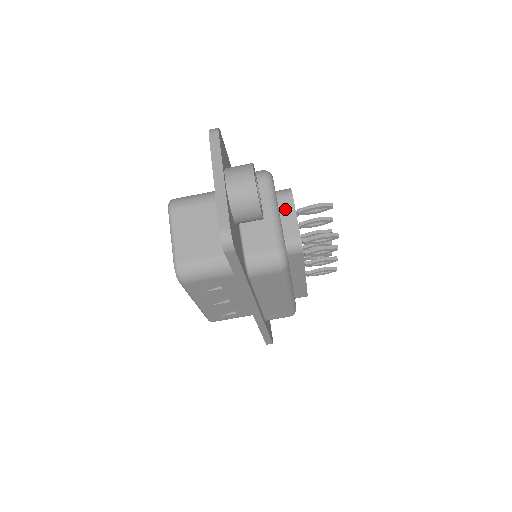
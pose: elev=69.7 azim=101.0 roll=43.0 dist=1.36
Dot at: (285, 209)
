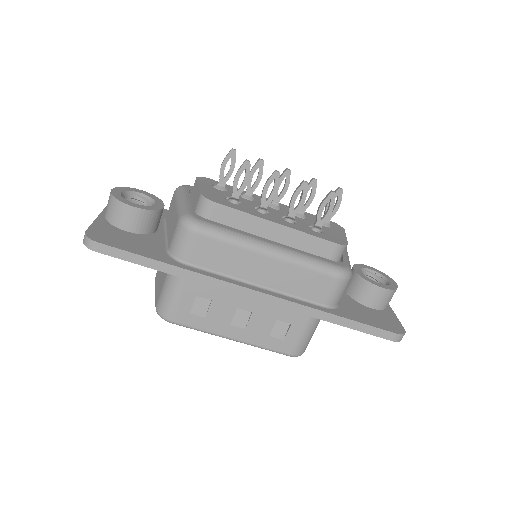
Dot at: (194, 192)
